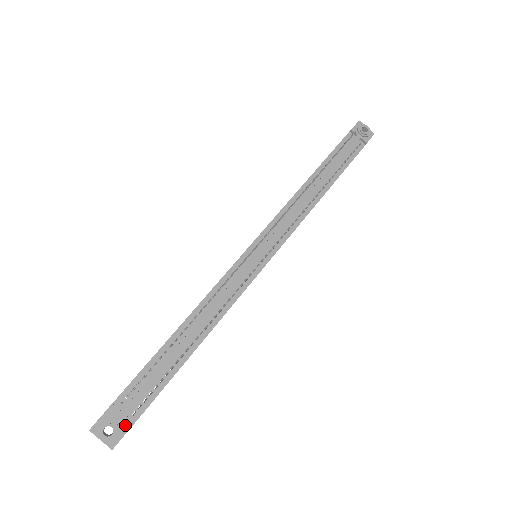
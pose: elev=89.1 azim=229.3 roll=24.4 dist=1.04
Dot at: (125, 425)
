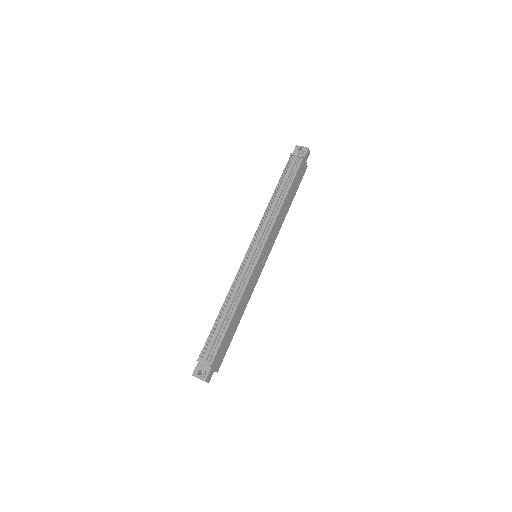
Dot at: (208, 368)
